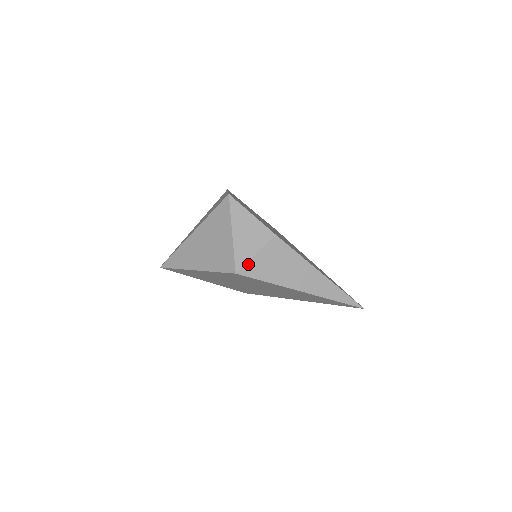
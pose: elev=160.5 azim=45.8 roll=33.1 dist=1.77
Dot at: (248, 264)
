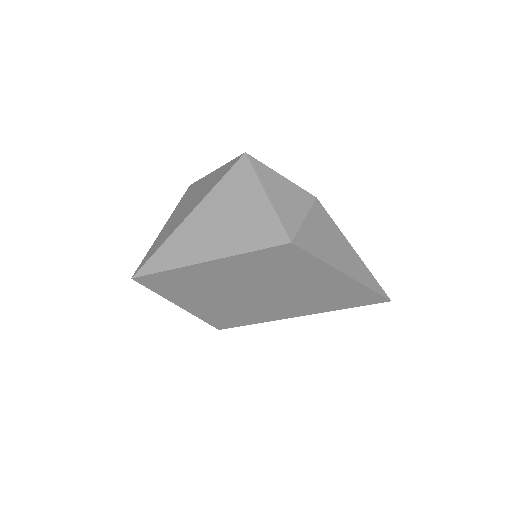
Dot at: (300, 231)
